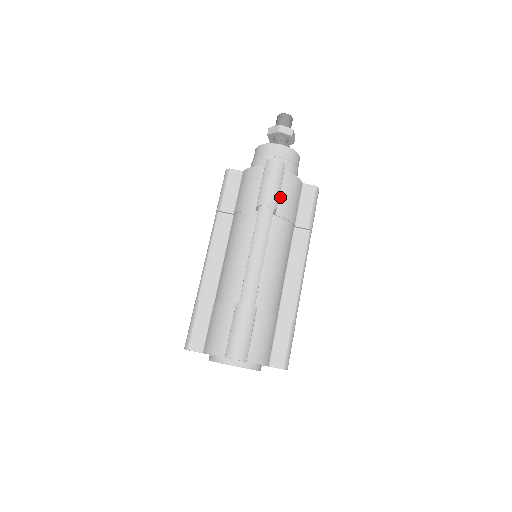
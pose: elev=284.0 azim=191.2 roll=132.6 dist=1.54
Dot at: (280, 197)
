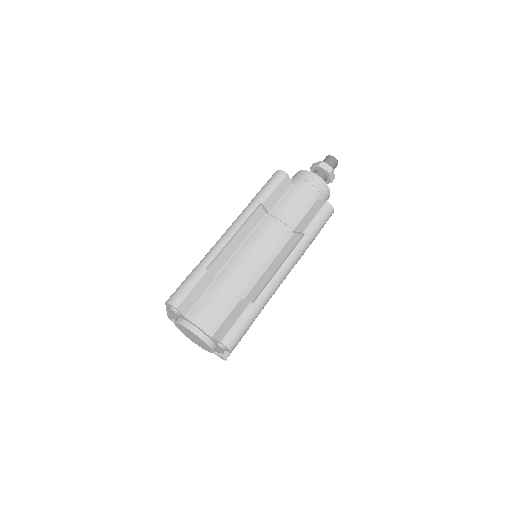
Dot at: occluded
